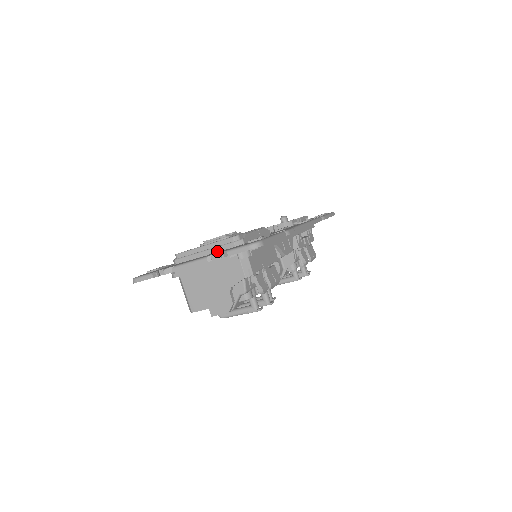
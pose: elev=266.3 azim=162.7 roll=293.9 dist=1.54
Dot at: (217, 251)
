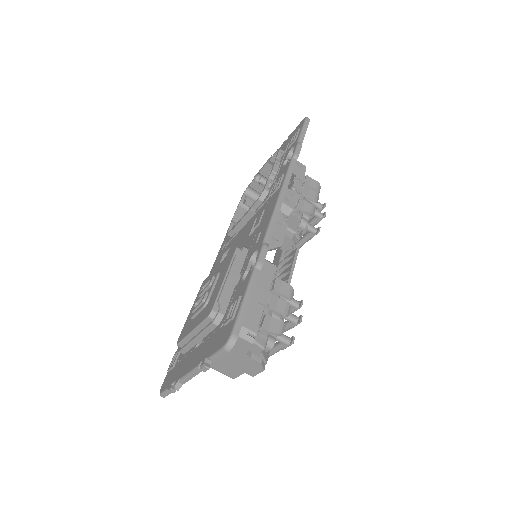
Dot at: (206, 335)
